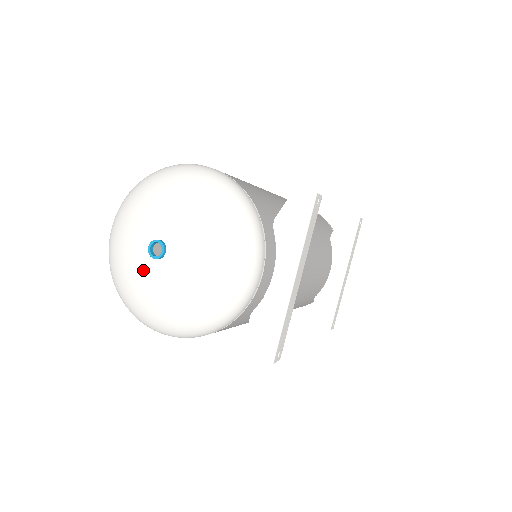
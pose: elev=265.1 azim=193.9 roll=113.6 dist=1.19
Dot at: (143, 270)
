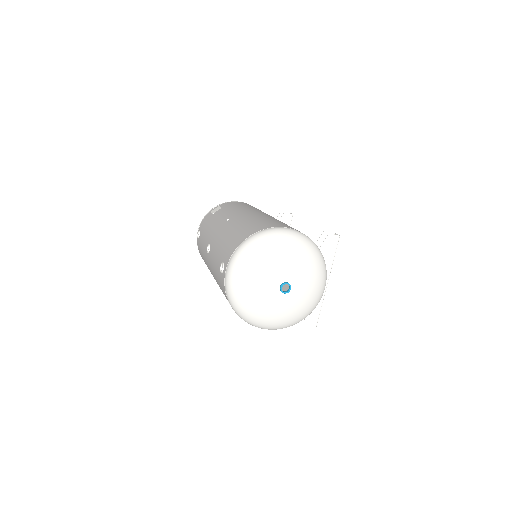
Dot at: (274, 300)
